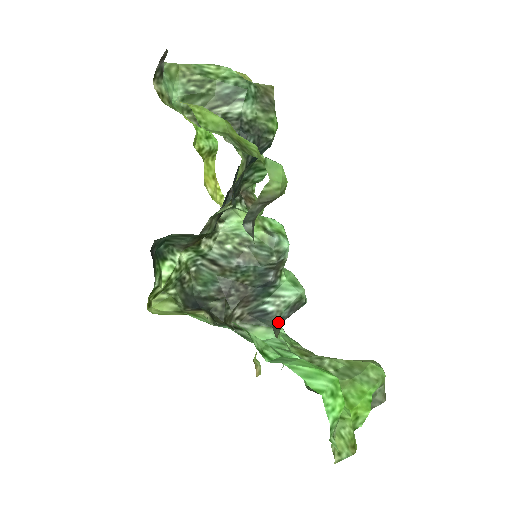
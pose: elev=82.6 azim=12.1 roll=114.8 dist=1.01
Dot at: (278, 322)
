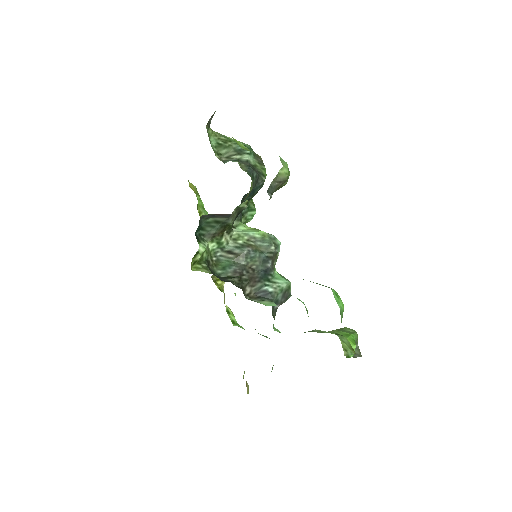
Dot at: occluded
